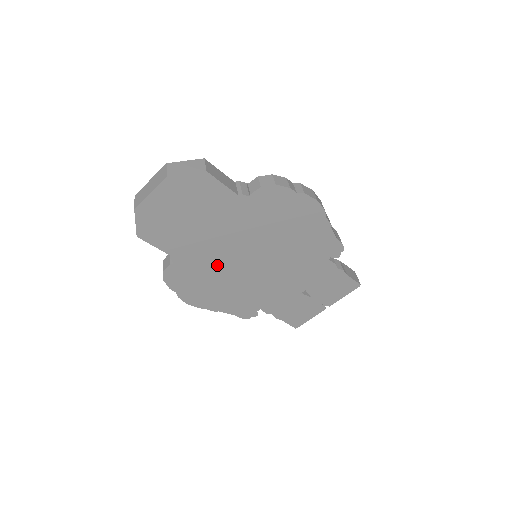
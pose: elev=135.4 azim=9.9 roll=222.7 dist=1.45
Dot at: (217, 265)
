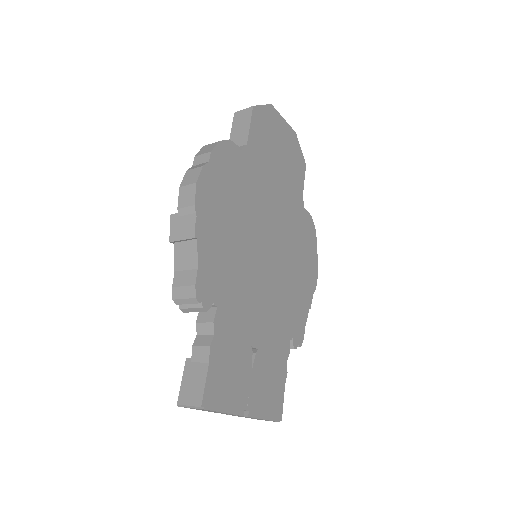
Dot at: (252, 205)
